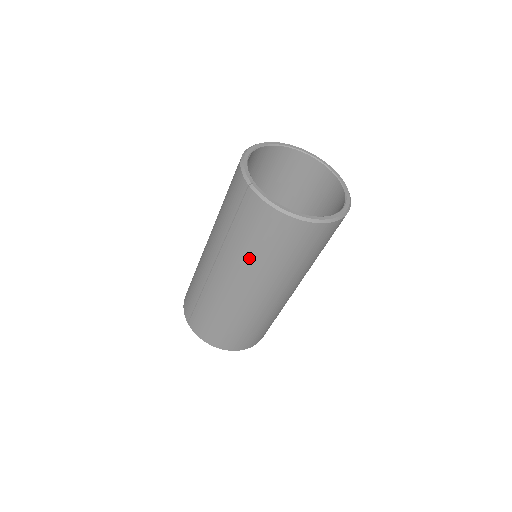
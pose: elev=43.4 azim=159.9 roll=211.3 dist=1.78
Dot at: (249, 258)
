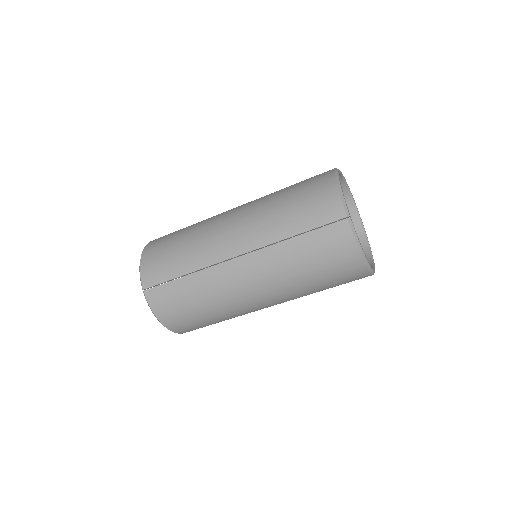
Dot at: (292, 272)
